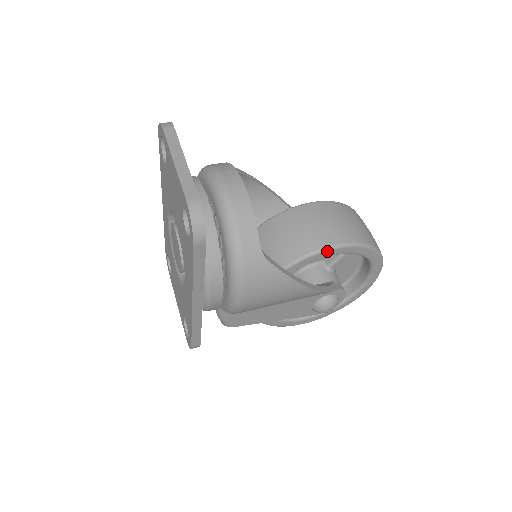
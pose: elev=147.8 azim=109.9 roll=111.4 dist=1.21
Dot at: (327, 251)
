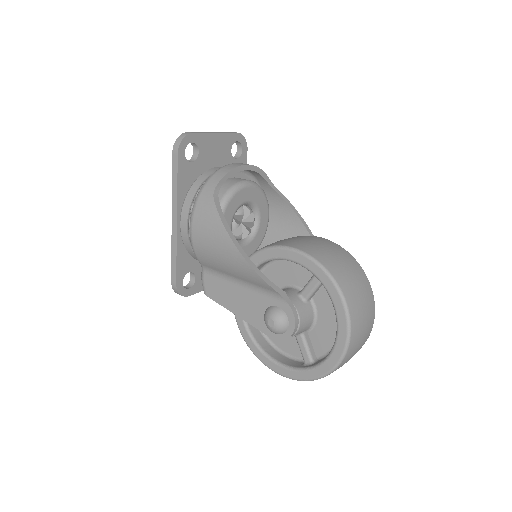
Dot at: (283, 249)
